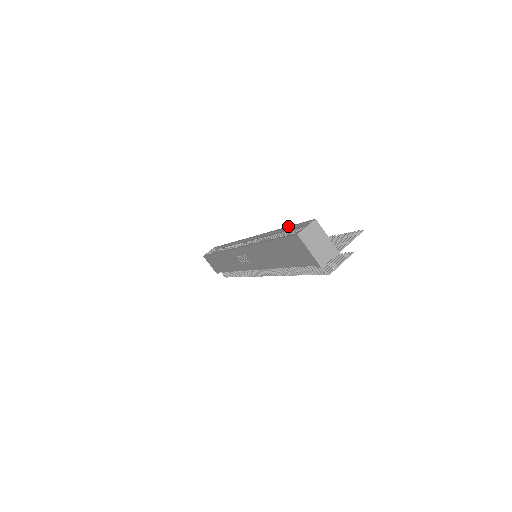
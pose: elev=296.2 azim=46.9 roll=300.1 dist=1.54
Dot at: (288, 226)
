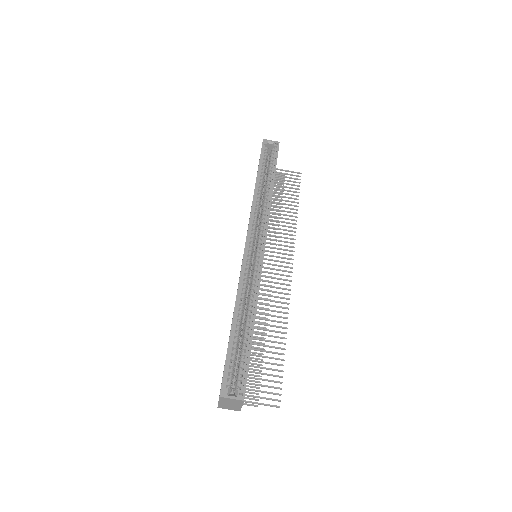
Dot at: occluded
